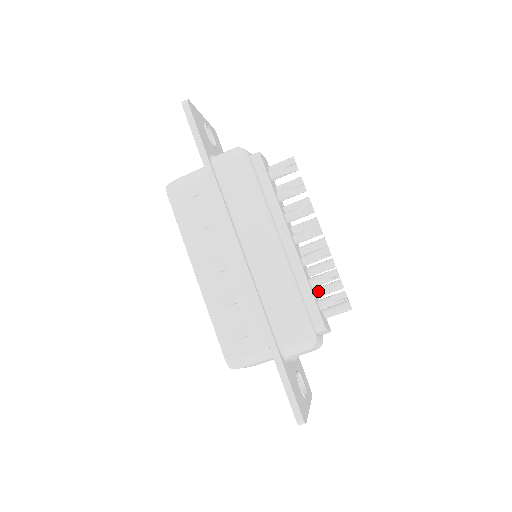
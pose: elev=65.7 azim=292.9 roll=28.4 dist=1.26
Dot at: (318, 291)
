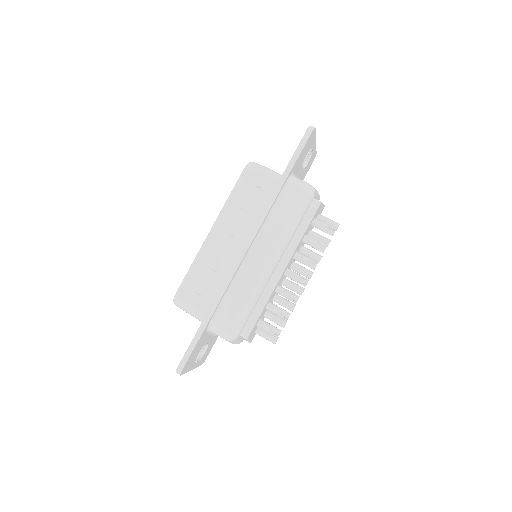
Dot at: (268, 313)
